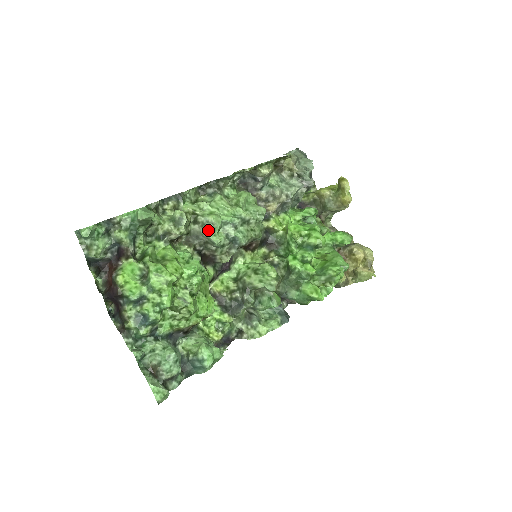
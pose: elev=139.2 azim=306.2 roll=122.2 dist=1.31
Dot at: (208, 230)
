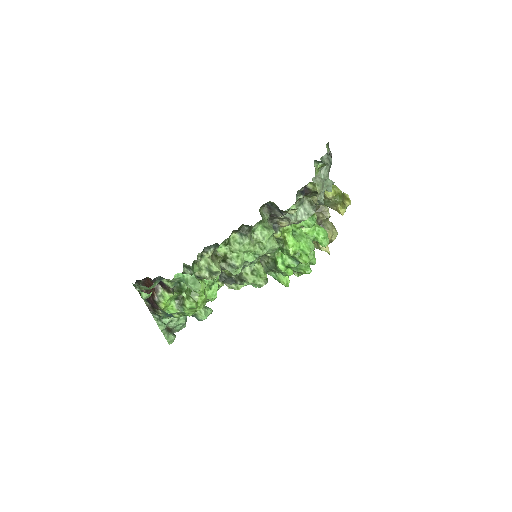
Dot at: (232, 269)
